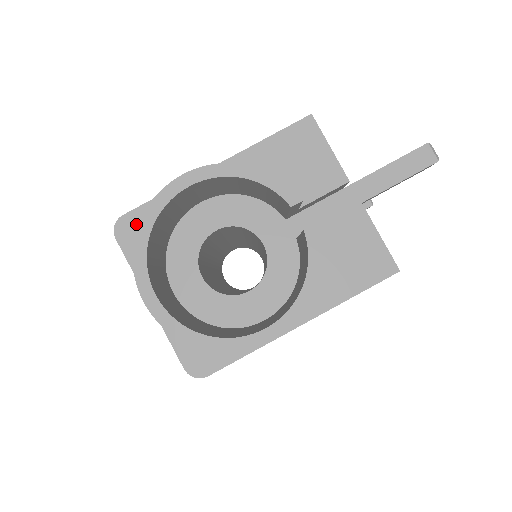
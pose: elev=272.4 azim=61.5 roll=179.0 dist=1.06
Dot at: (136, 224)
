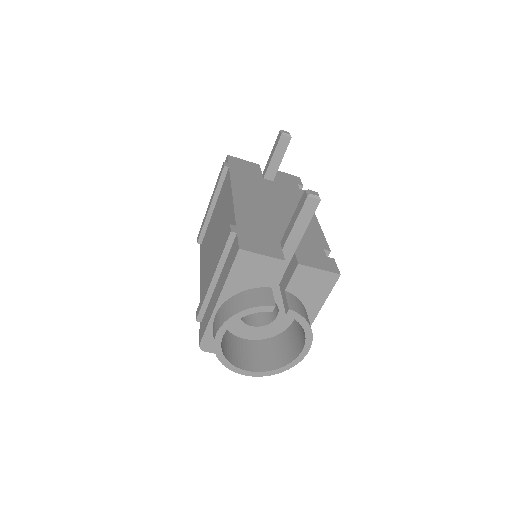
Dot at: (209, 342)
